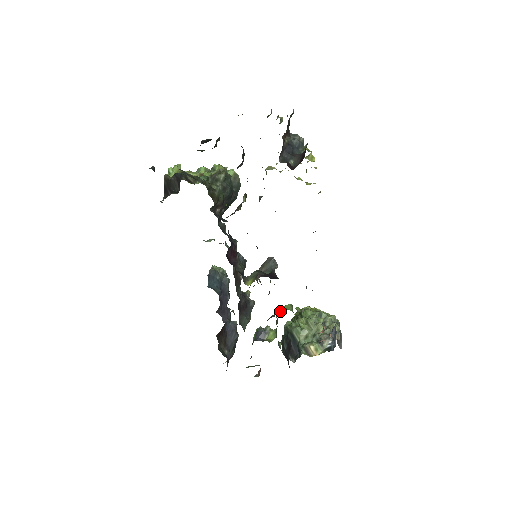
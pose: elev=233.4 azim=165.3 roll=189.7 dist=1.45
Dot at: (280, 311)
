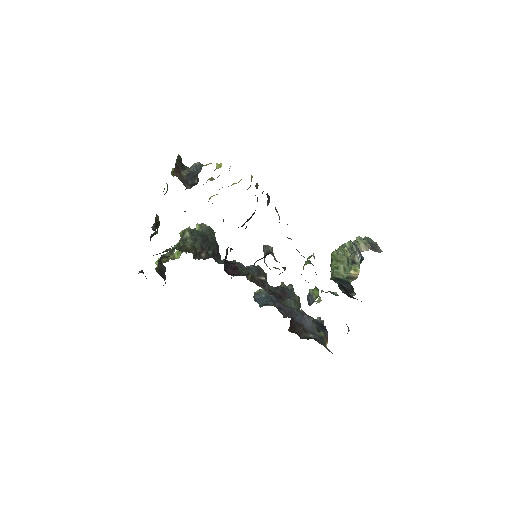
Dot at: occluded
